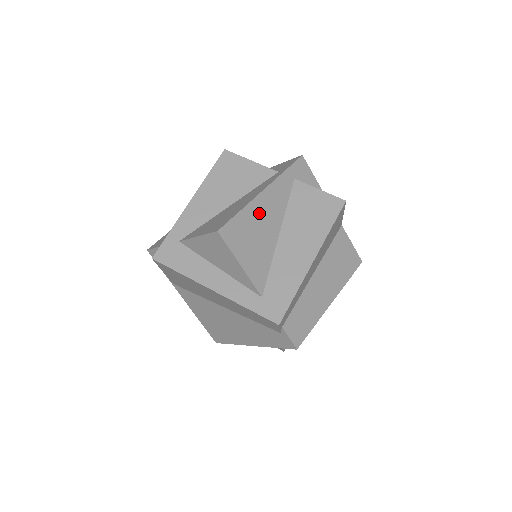
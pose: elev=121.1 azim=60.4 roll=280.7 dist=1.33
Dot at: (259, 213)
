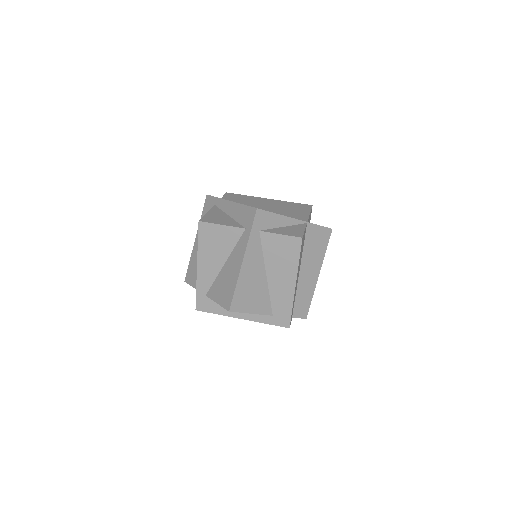
Dot at: (247, 277)
